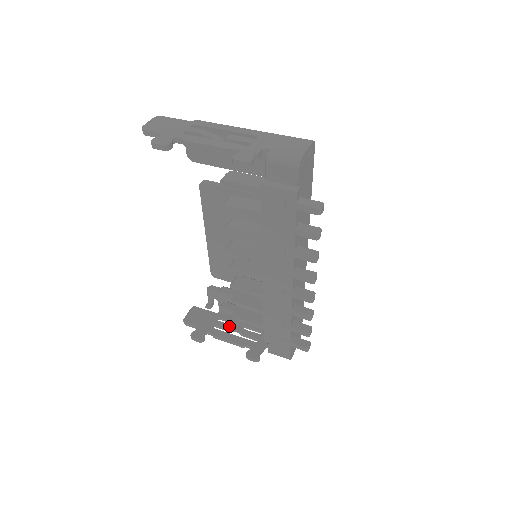
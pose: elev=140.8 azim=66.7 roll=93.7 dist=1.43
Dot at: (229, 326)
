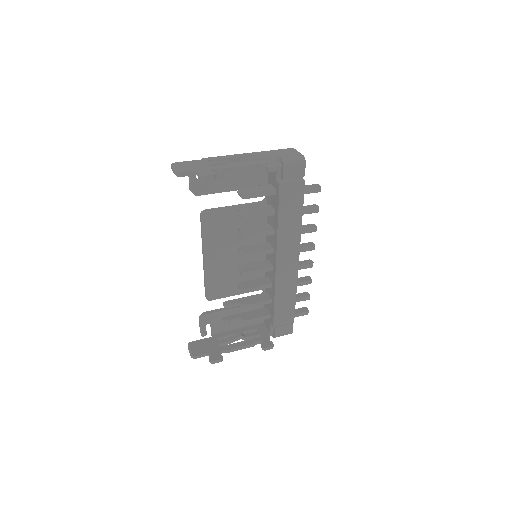
Dot at: (232, 338)
